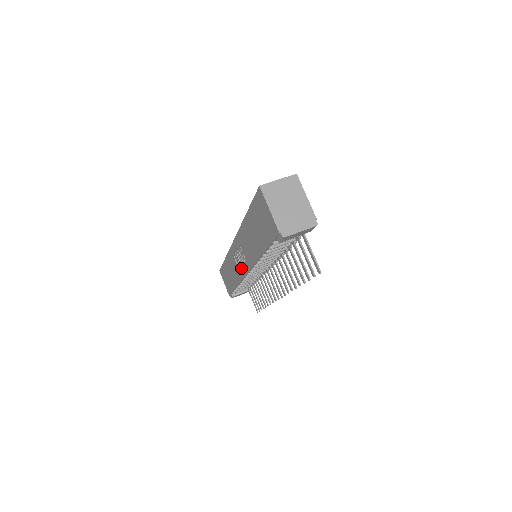
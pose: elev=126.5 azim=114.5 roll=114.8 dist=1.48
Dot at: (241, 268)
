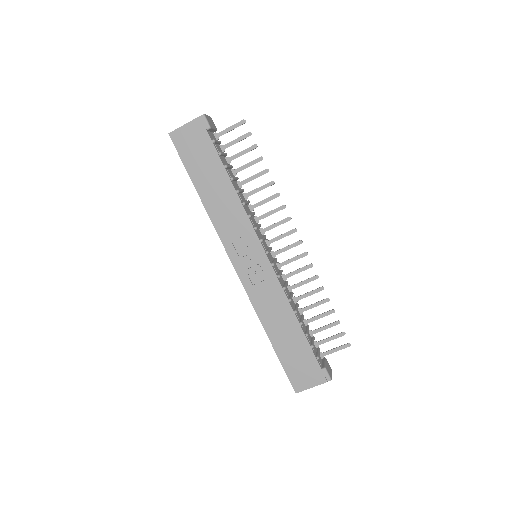
Dot at: (262, 267)
